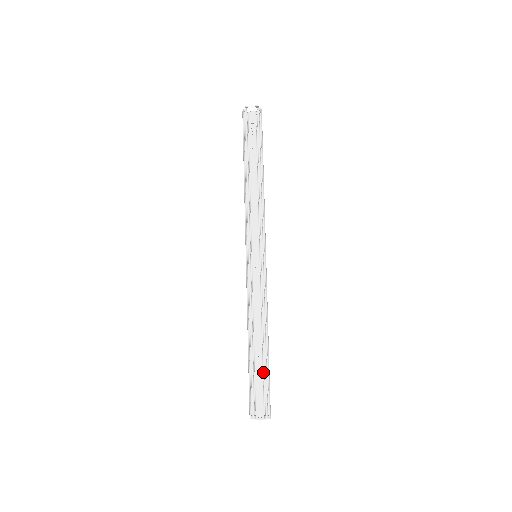
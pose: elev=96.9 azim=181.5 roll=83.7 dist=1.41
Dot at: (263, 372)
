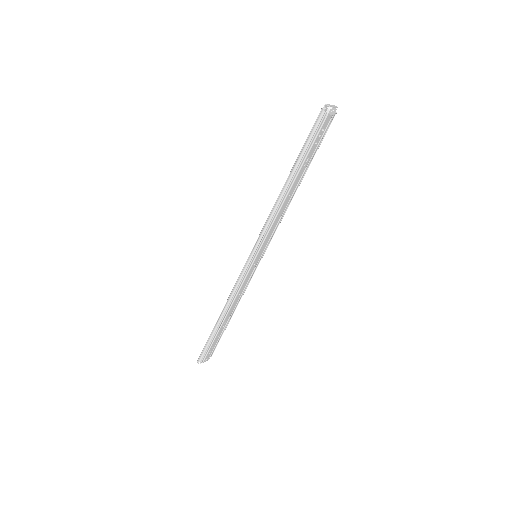
Dot at: occluded
